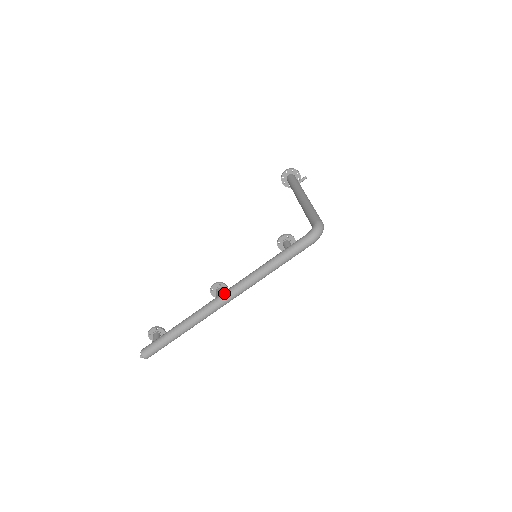
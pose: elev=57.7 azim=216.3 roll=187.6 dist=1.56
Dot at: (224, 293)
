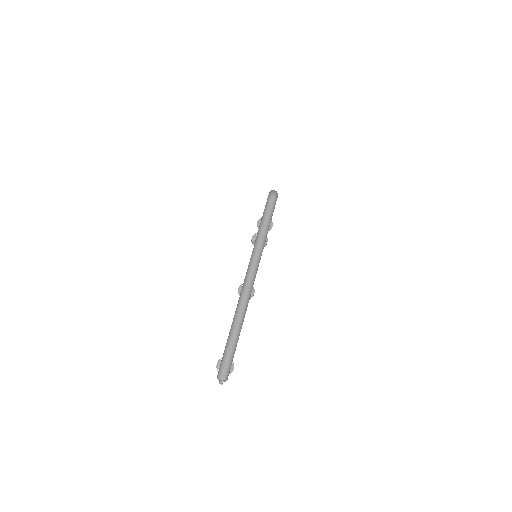
Dot at: (245, 276)
